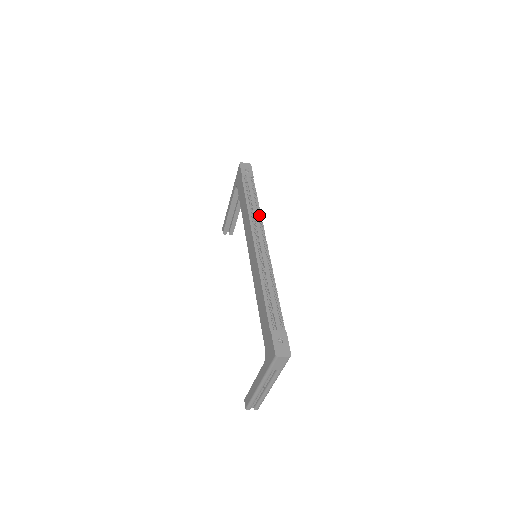
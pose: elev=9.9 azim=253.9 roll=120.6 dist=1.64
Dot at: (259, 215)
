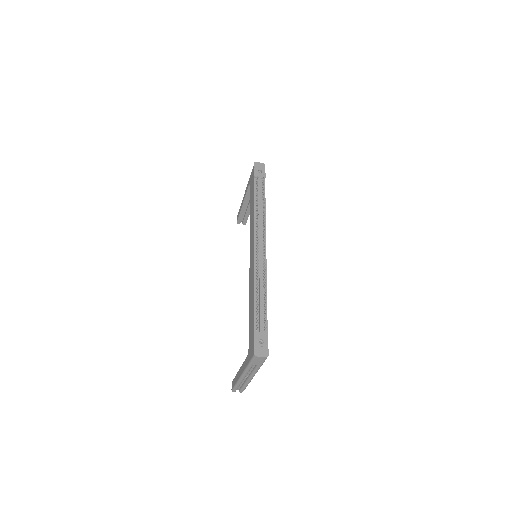
Dot at: (263, 218)
